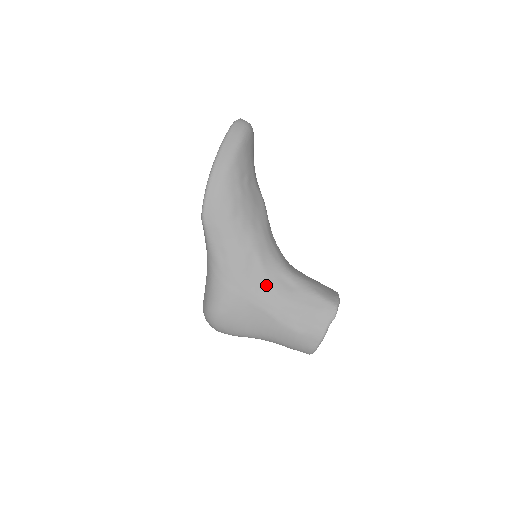
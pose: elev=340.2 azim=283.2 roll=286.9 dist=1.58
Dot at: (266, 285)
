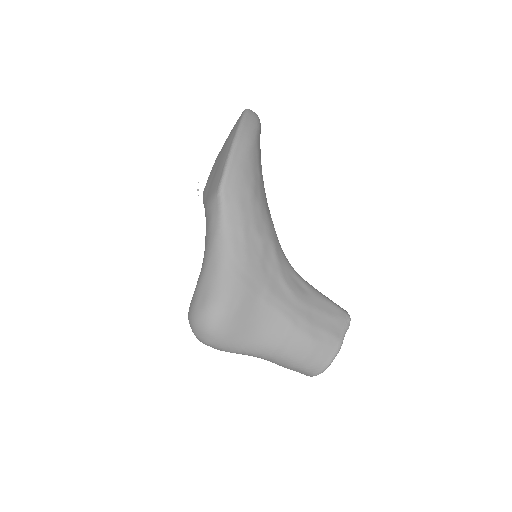
Dot at: (281, 282)
